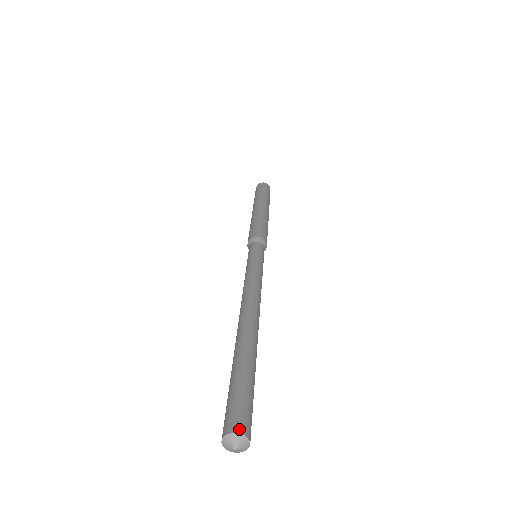
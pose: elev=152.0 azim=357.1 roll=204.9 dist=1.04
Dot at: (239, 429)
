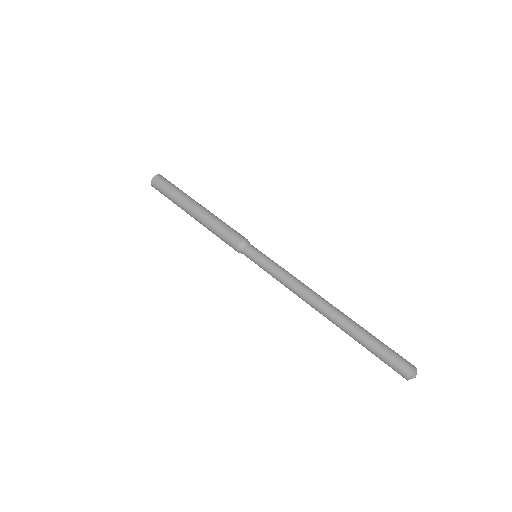
Dot at: (413, 368)
